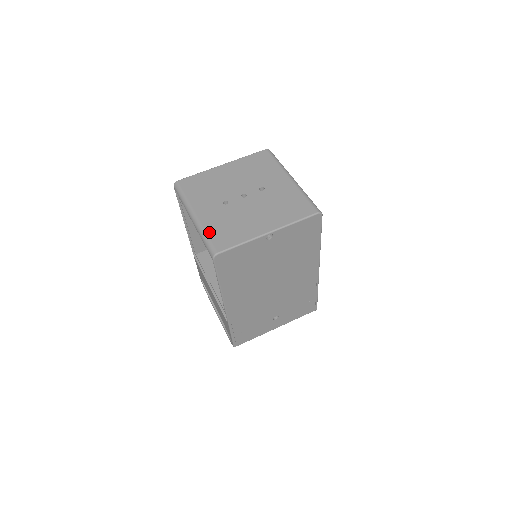
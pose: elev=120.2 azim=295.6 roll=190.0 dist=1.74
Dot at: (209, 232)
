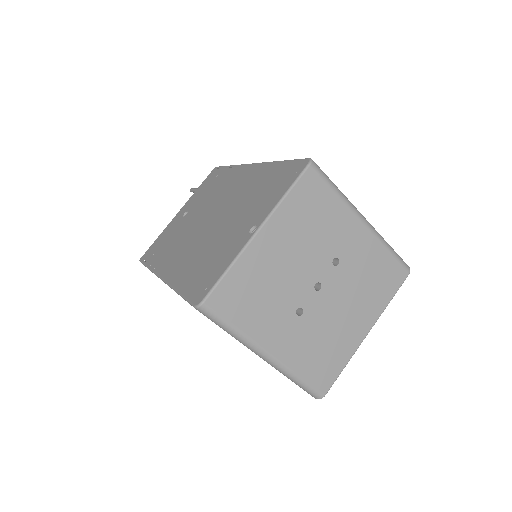
Dot at: (302, 373)
